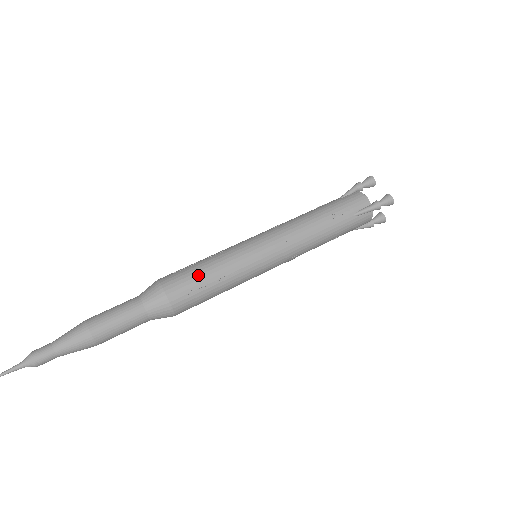
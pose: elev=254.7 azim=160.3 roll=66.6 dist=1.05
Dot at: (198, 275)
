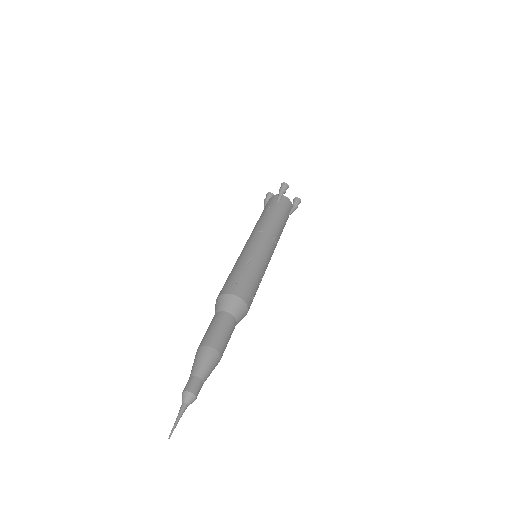
Dot at: (232, 275)
